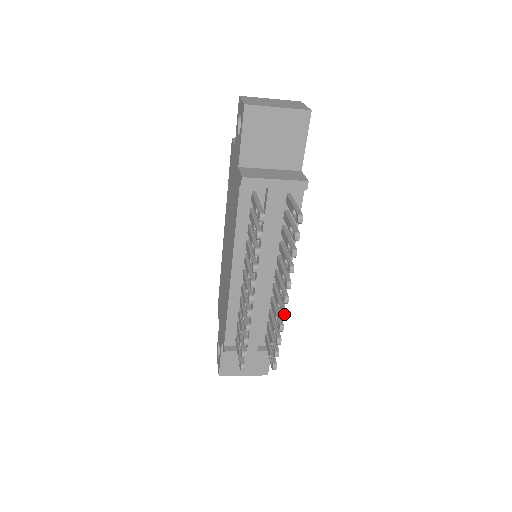
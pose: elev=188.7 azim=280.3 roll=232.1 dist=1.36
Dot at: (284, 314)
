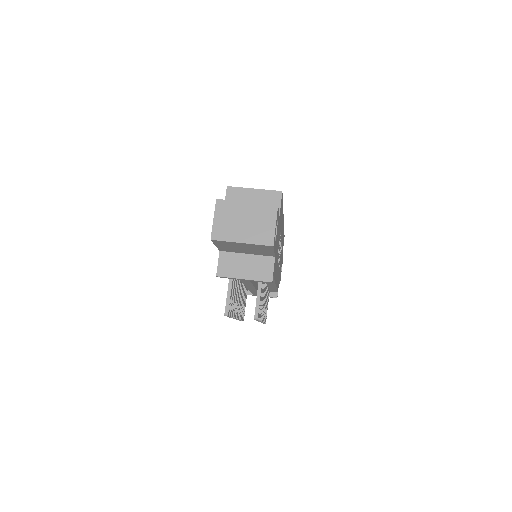
Dot at: (261, 322)
